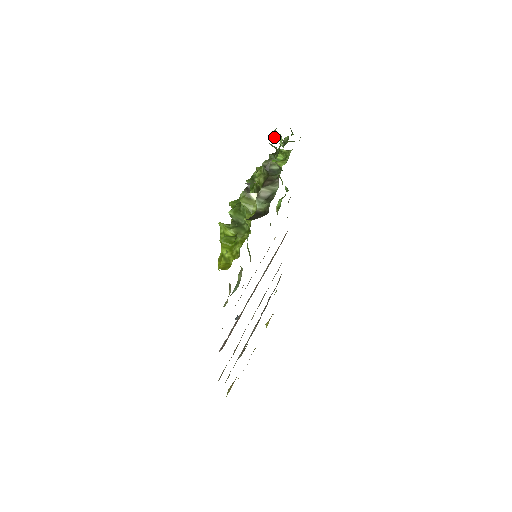
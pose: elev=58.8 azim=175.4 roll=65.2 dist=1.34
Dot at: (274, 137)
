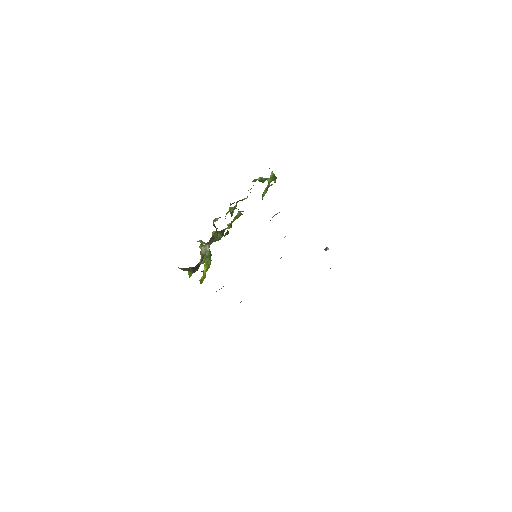
Dot at: occluded
